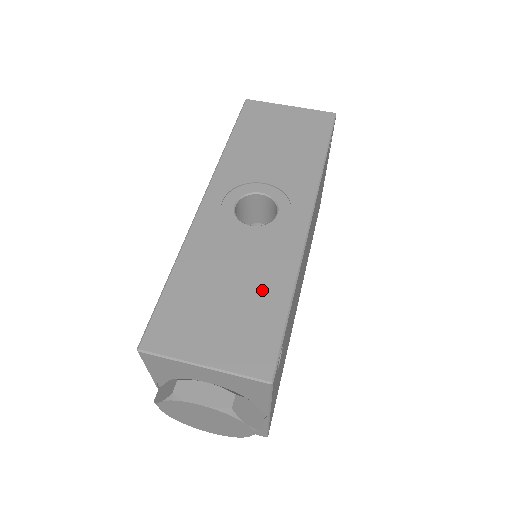
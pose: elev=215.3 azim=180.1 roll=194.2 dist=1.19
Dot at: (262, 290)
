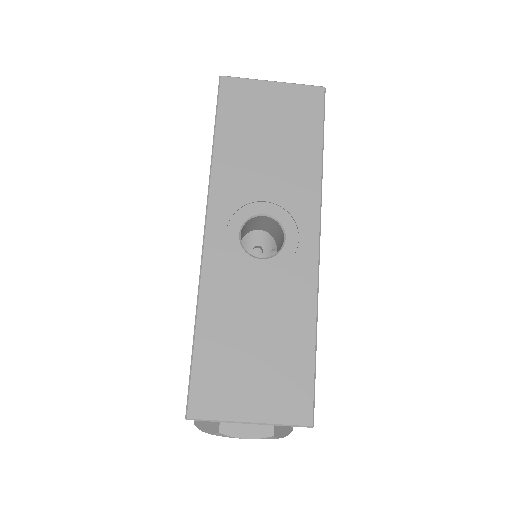
Dot at: (287, 334)
